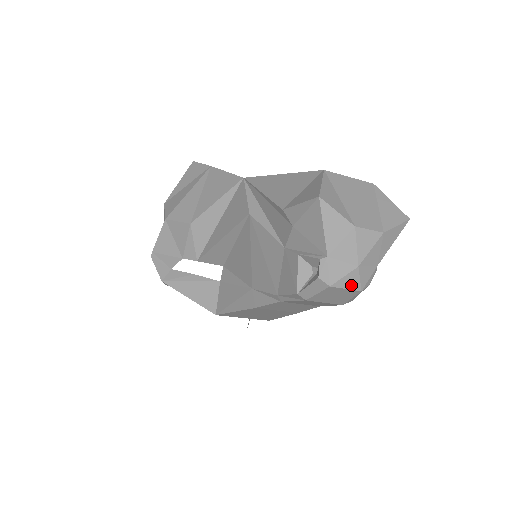
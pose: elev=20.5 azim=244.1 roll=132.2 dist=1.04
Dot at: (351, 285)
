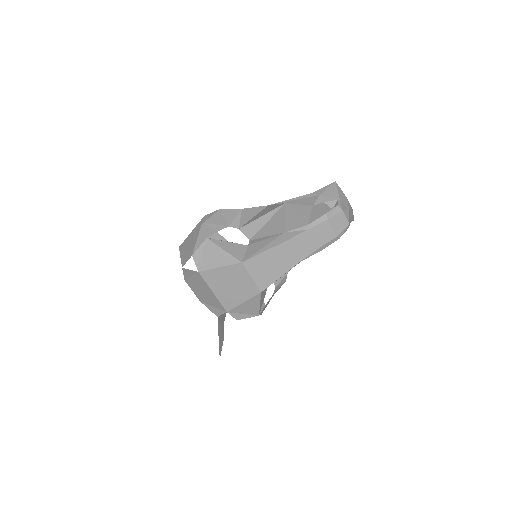
Dot at: (347, 217)
